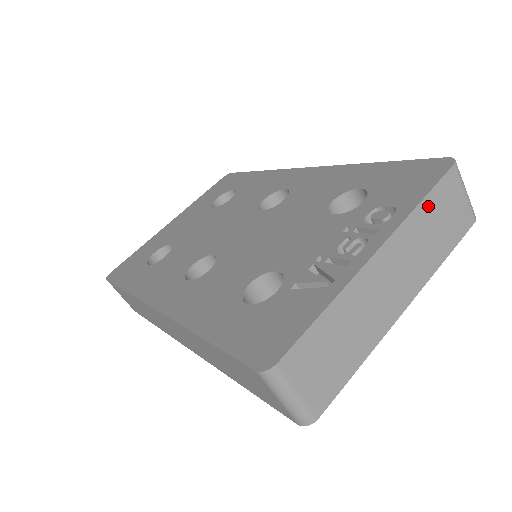
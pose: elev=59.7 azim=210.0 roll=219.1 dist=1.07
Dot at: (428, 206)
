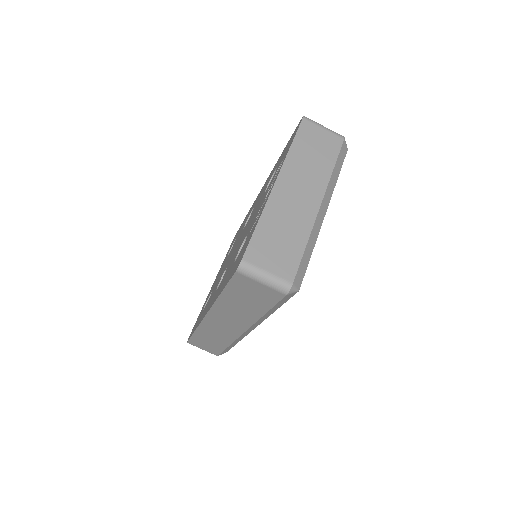
Dot at: (298, 145)
